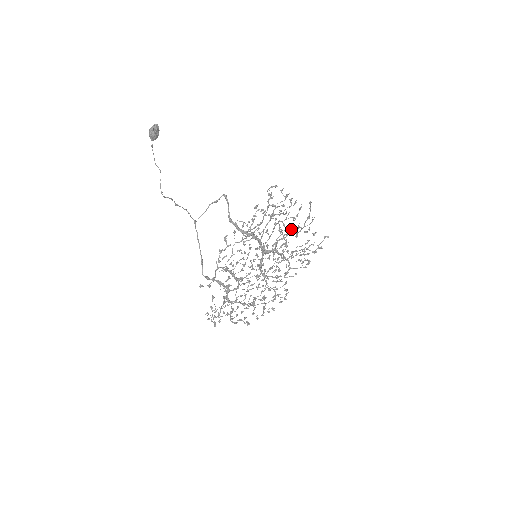
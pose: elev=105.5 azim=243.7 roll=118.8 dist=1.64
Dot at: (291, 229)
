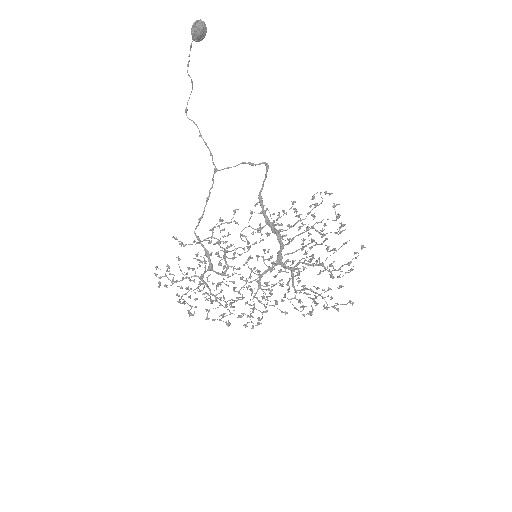
Dot at: occluded
